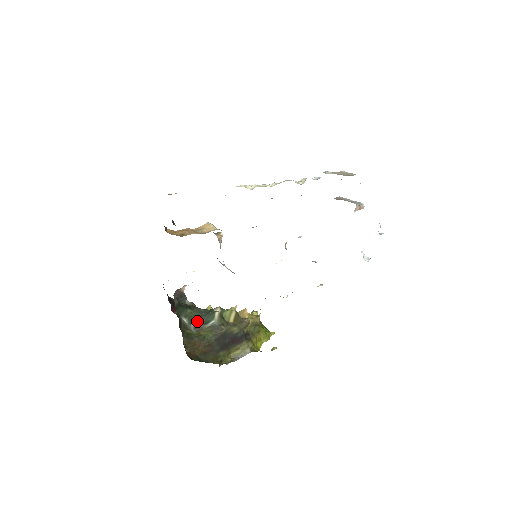
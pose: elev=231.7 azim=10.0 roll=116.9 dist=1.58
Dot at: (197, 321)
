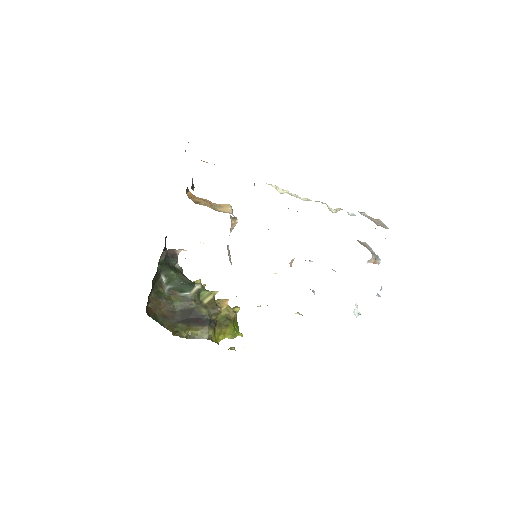
Dot at: (175, 285)
